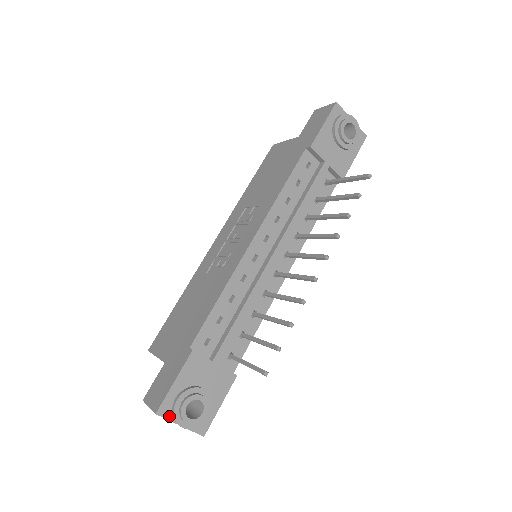
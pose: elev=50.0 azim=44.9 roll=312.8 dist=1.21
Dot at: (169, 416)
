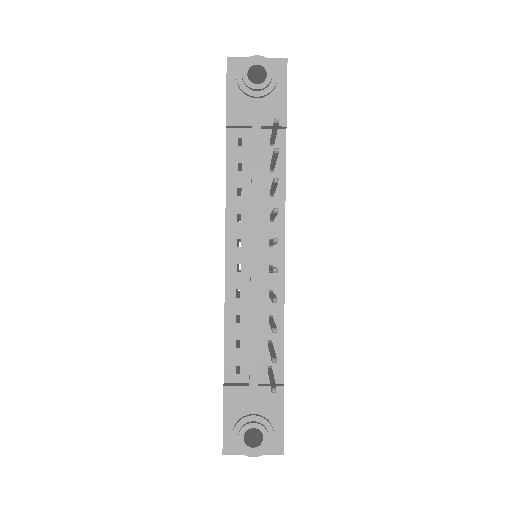
Dot at: (236, 451)
